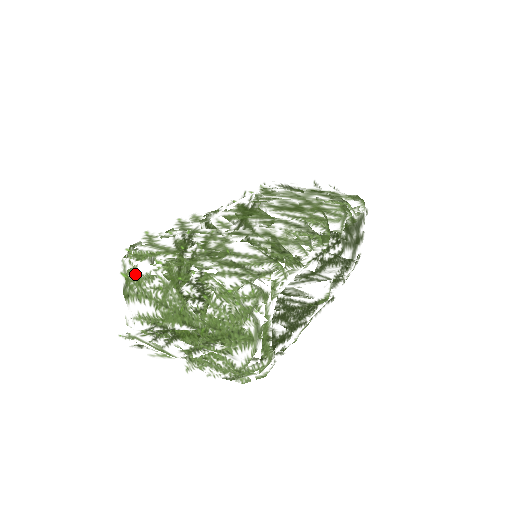
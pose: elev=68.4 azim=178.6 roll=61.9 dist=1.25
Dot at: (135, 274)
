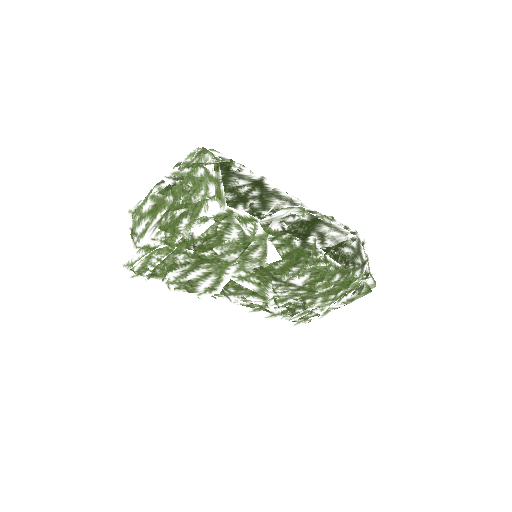
Dot at: (137, 205)
